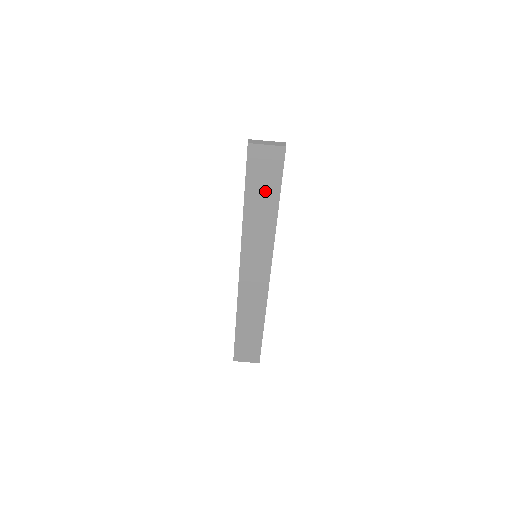
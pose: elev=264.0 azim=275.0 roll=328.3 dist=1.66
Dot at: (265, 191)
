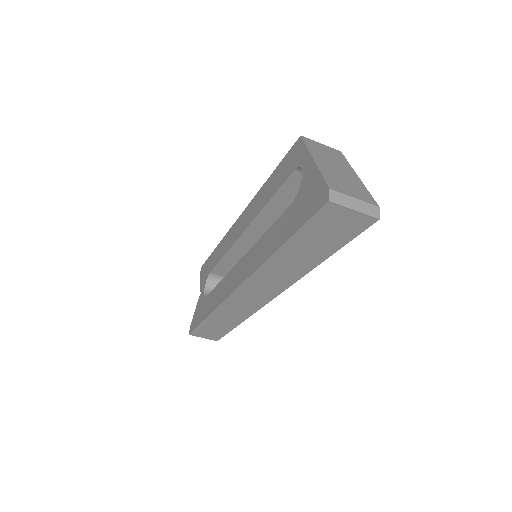
Dot at: (317, 245)
